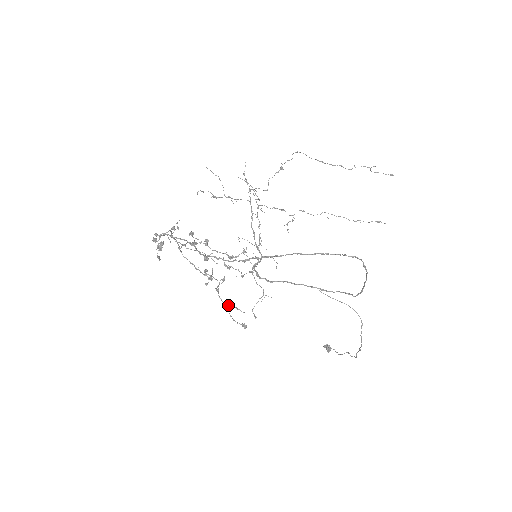
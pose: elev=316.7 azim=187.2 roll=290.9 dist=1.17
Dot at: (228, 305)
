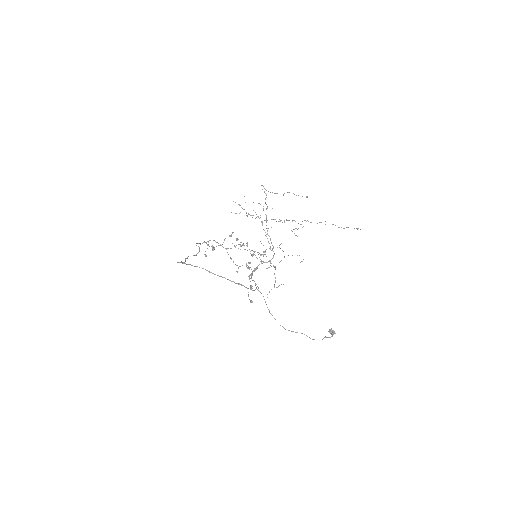
Dot at: (251, 286)
